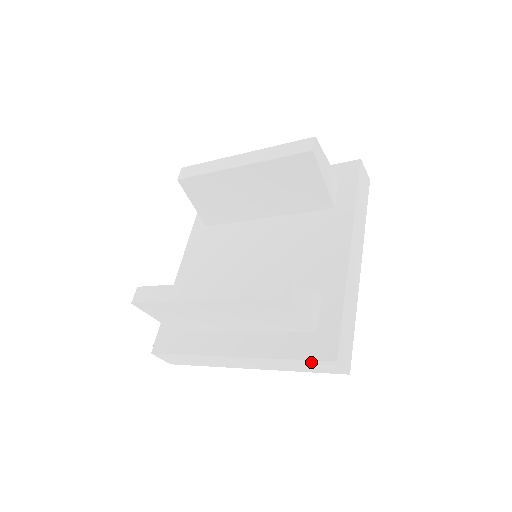
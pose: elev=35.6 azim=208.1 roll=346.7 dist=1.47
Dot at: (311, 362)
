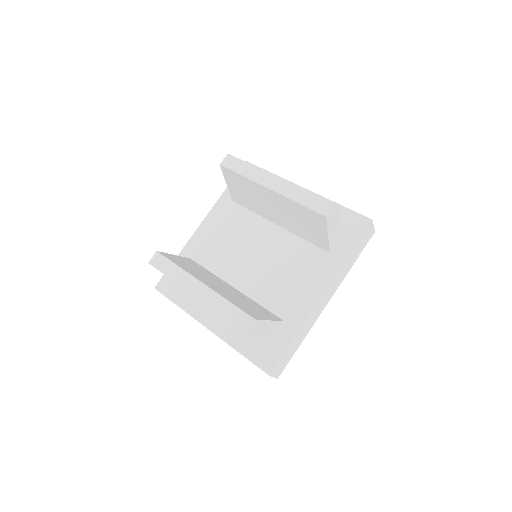
Dot at: (254, 363)
